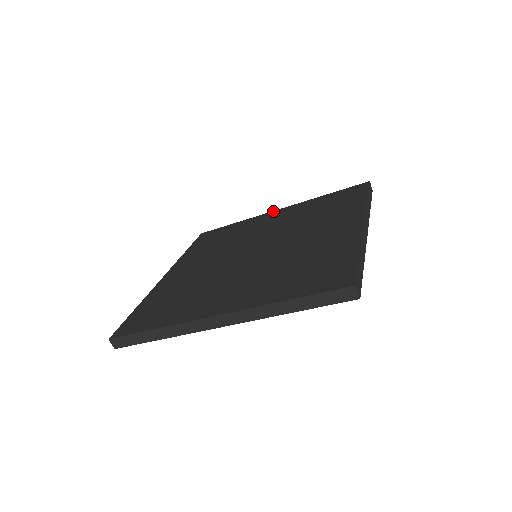
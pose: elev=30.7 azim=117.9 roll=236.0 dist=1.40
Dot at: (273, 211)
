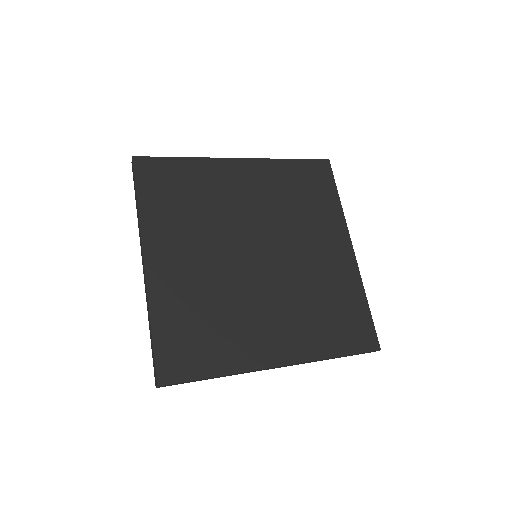
Dot at: (234, 159)
